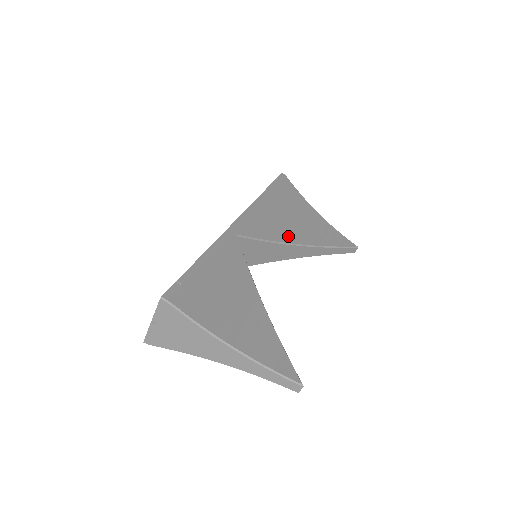
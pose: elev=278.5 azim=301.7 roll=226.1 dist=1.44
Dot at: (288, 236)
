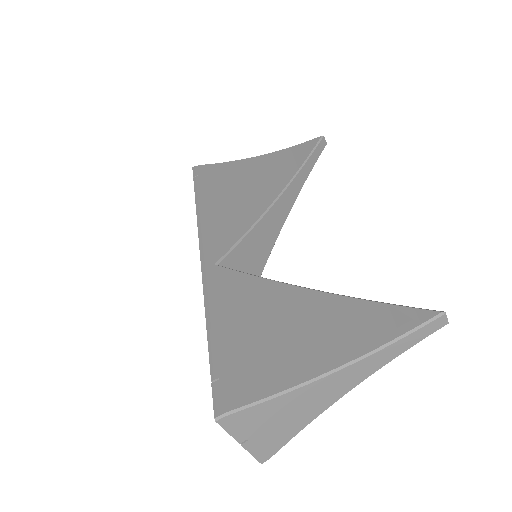
Dot at: (258, 205)
